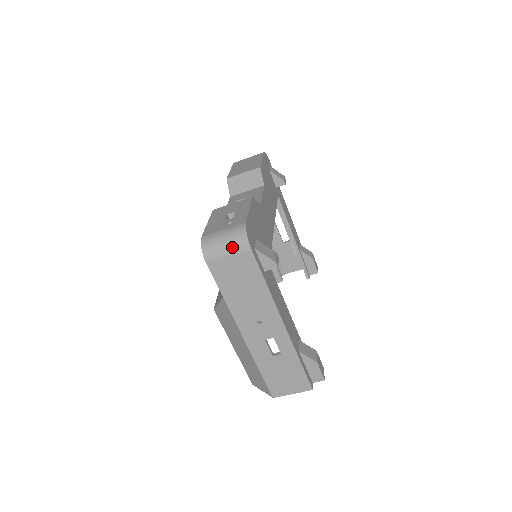
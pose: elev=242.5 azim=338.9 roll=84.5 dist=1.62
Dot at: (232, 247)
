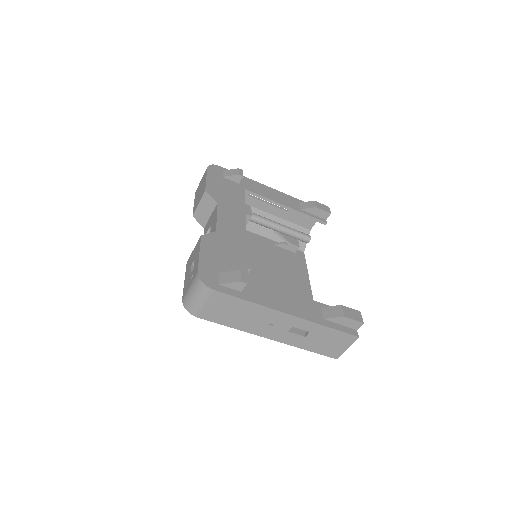
Dot at: (201, 297)
